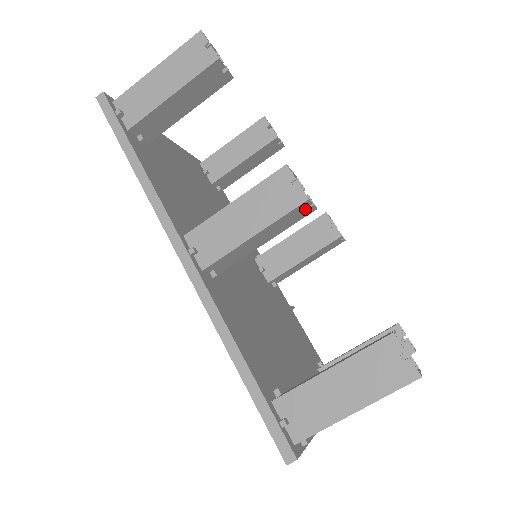
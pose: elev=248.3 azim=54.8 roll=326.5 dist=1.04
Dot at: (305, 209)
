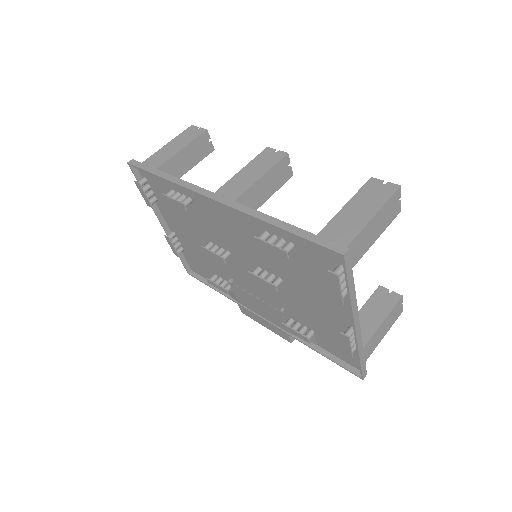
Dot at: (287, 167)
